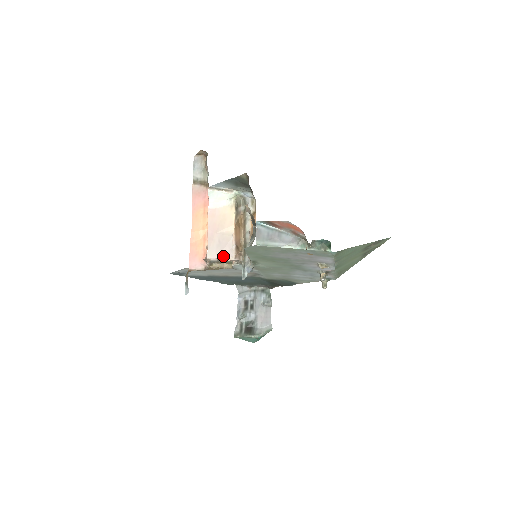
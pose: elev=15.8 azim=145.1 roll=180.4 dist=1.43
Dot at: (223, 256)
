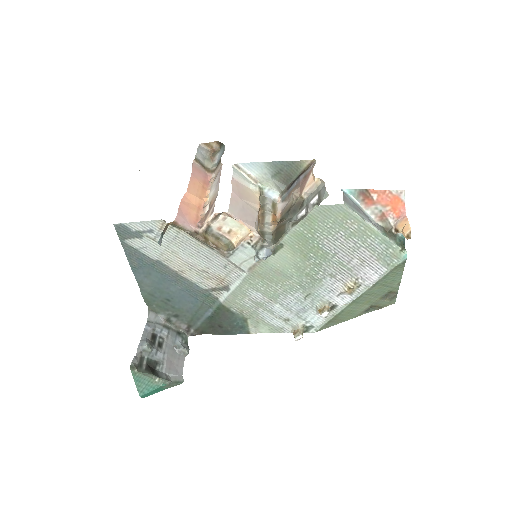
Dot at: (246, 221)
